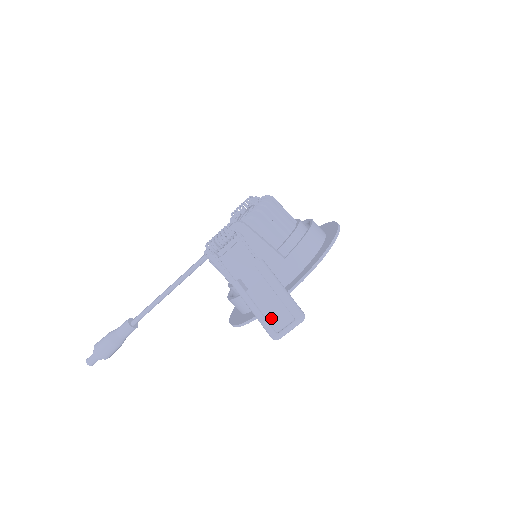
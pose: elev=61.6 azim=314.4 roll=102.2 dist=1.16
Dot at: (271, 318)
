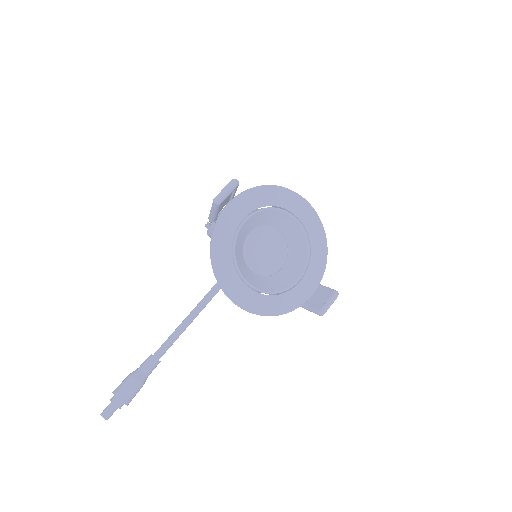
Dot at: occluded
